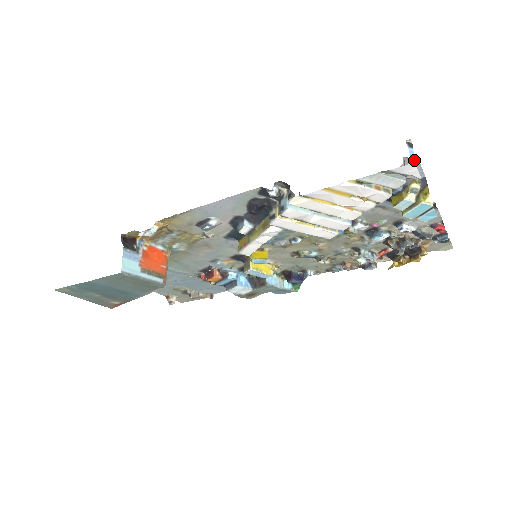
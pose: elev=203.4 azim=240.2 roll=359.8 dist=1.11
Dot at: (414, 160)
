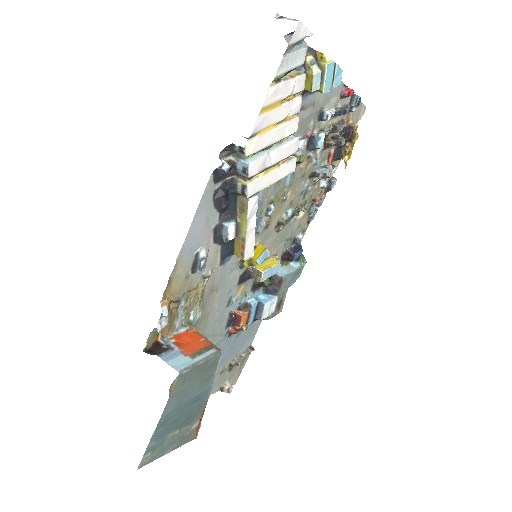
Dot at: (296, 20)
